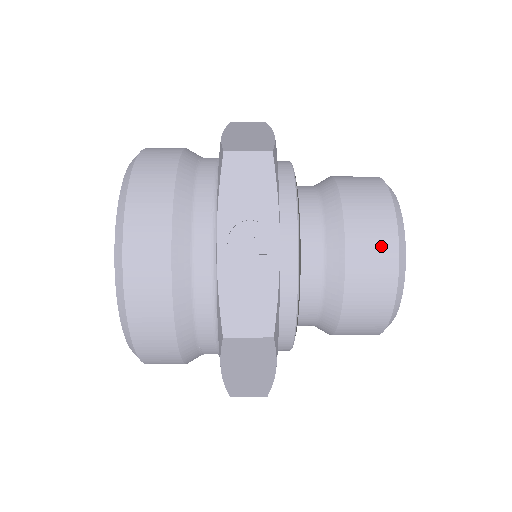
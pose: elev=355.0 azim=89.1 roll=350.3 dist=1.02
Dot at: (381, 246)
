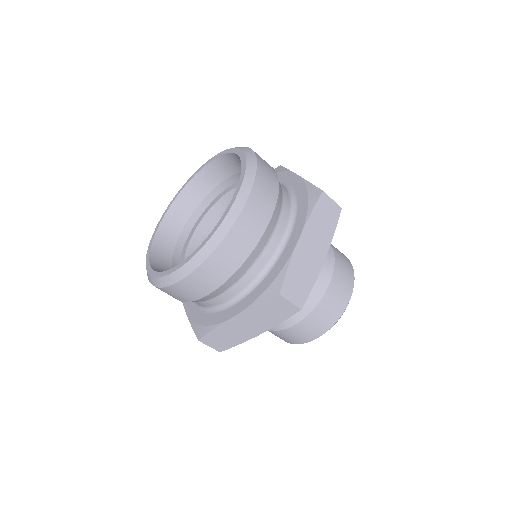
Dot at: occluded
